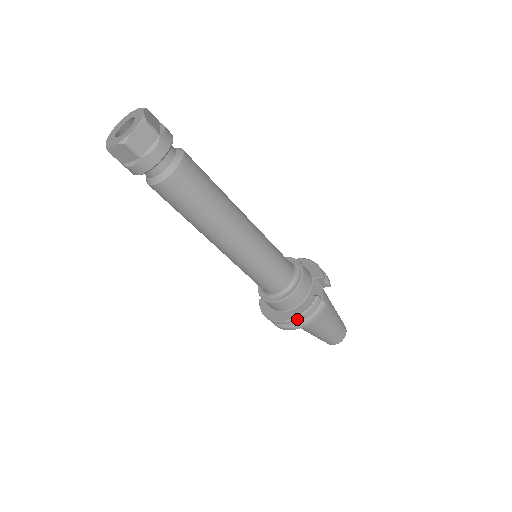
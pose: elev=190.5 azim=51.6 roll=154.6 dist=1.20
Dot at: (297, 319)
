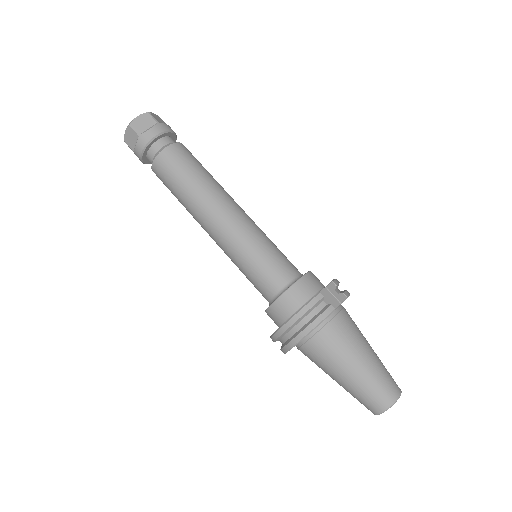
Dot at: (293, 320)
